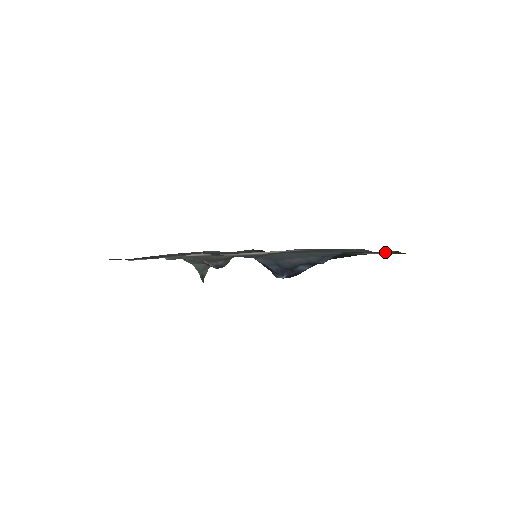
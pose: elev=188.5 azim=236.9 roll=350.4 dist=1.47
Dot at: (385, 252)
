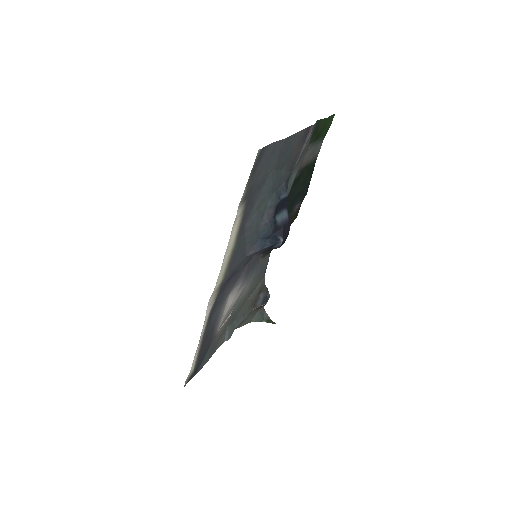
Dot at: (312, 132)
